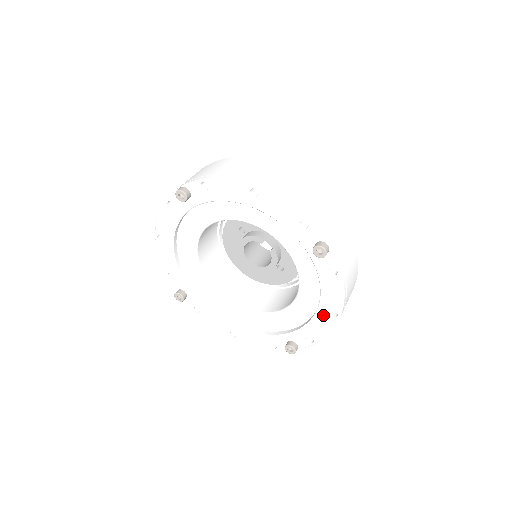
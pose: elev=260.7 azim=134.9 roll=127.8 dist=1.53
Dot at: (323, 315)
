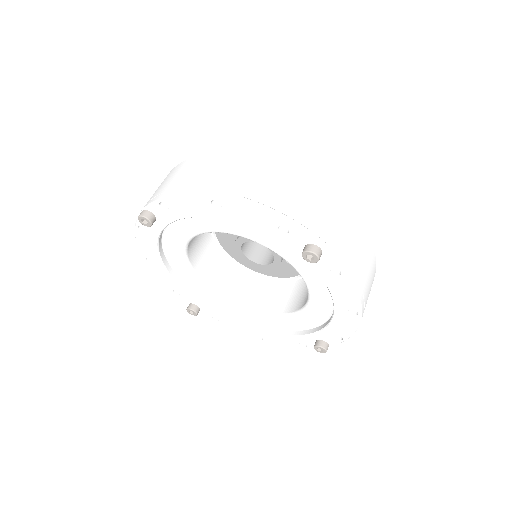
Dot at: (342, 314)
